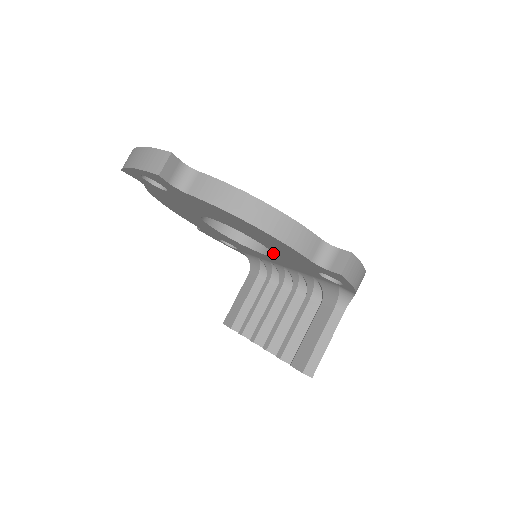
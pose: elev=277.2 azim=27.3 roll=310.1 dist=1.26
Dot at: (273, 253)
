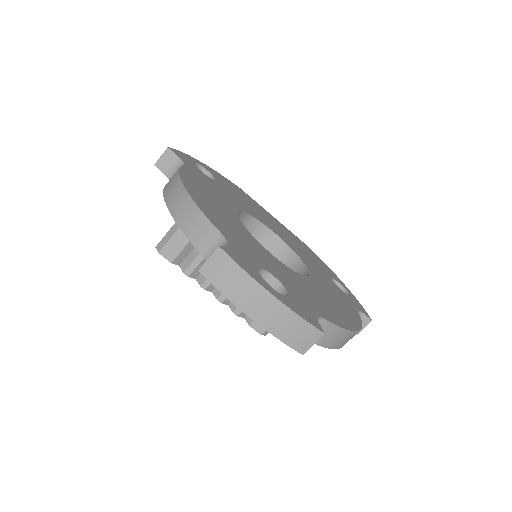
Dot at: (274, 255)
